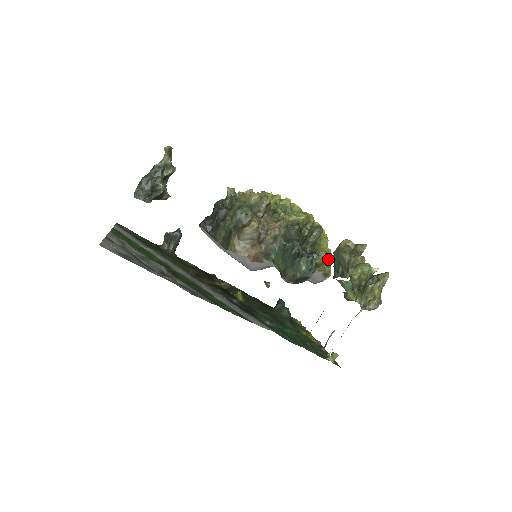
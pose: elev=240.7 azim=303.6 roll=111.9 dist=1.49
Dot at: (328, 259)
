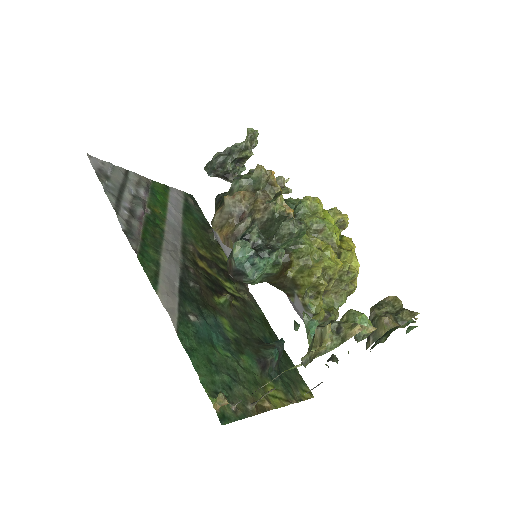
Dot at: (323, 289)
